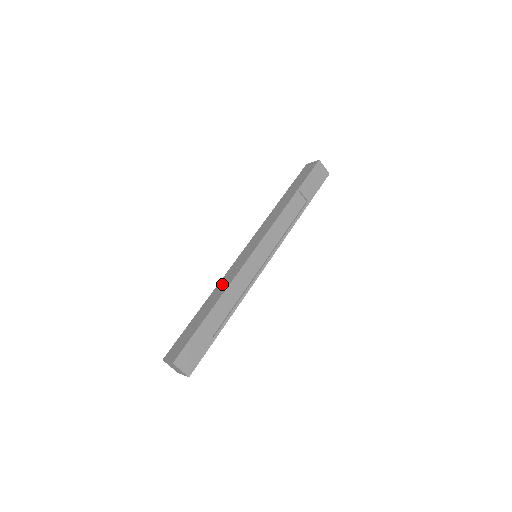
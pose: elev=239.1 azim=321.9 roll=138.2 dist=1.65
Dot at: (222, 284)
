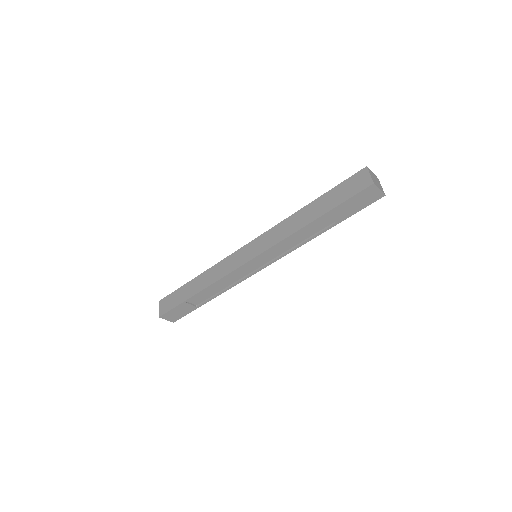
Dot at: (214, 271)
